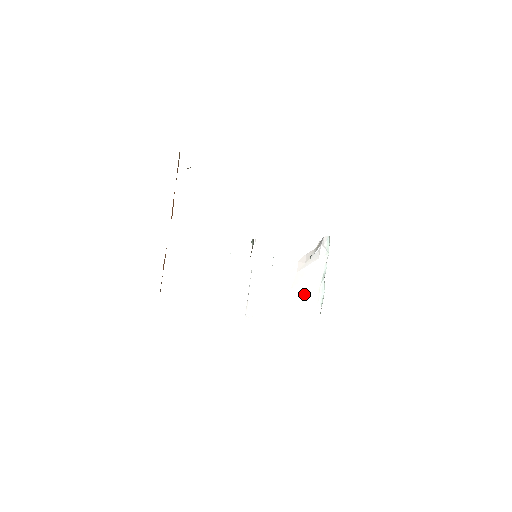
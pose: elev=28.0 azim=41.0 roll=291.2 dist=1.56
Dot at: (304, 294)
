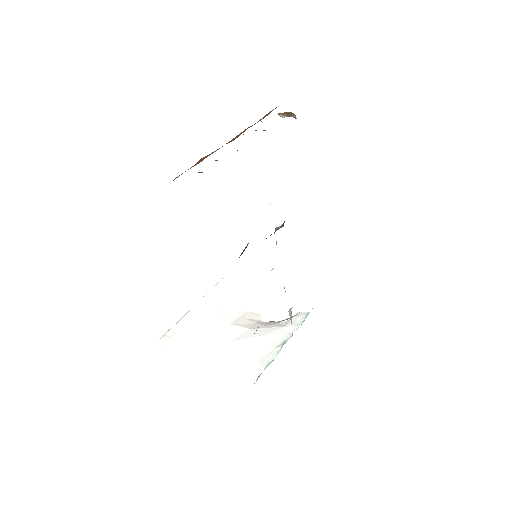
Dot at: (247, 351)
